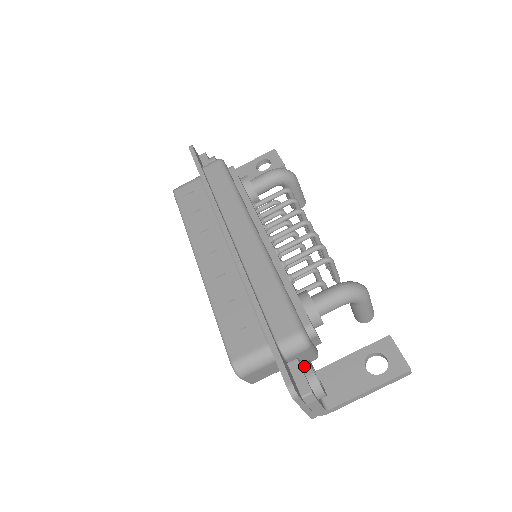
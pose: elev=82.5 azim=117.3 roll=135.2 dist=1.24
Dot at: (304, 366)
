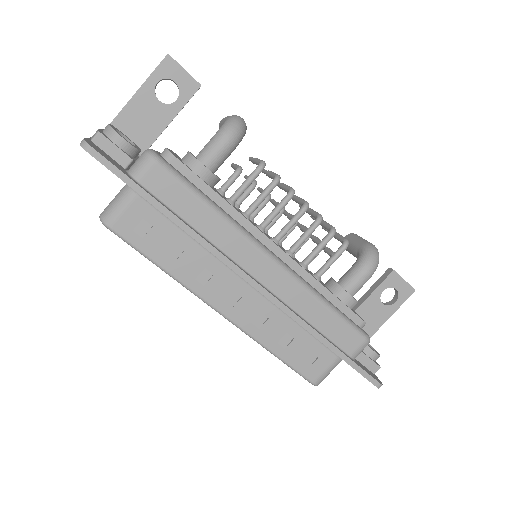
Dot at: (364, 350)
